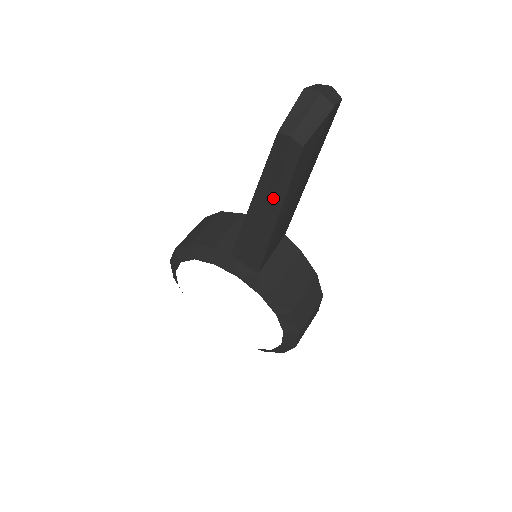
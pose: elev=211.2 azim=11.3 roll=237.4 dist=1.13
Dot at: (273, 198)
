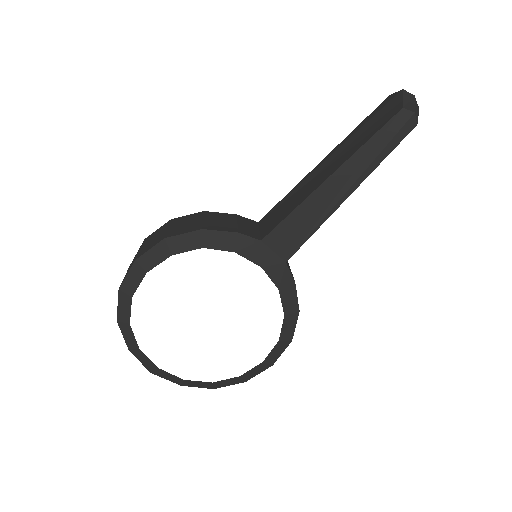
Dot at: (362, 170)
